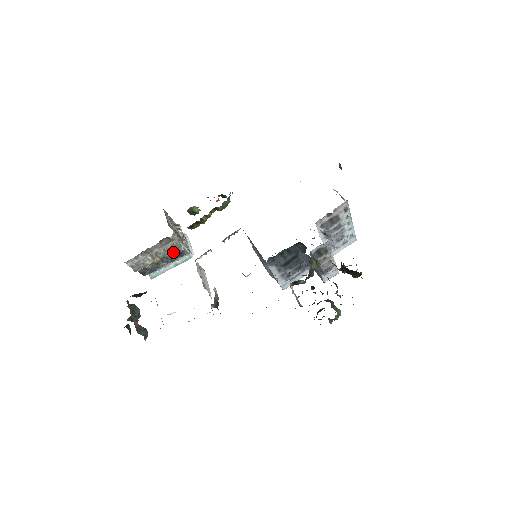
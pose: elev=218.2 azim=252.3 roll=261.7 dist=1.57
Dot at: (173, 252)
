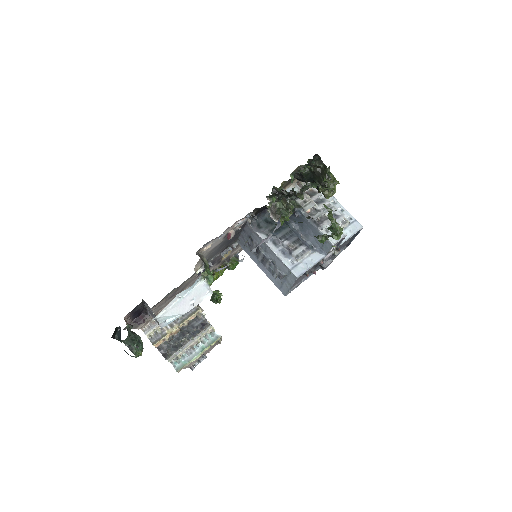
Dot at: (193, 321)
